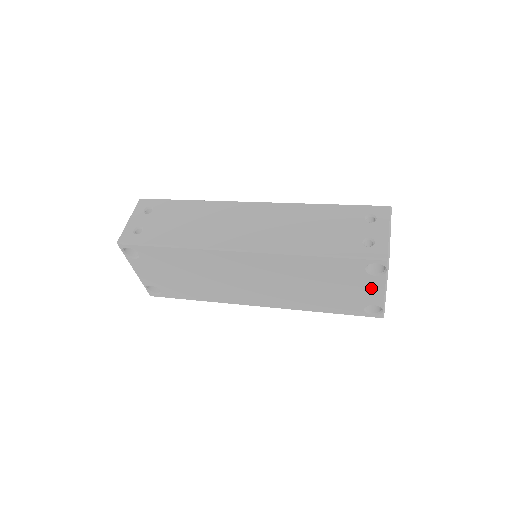
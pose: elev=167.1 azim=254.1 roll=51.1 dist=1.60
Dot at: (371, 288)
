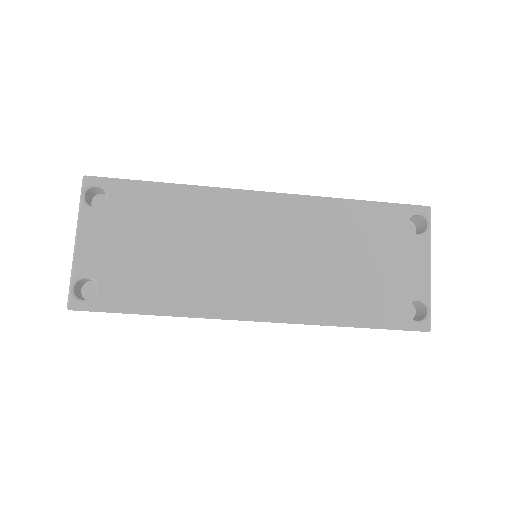
Dot at: (414, 261)
